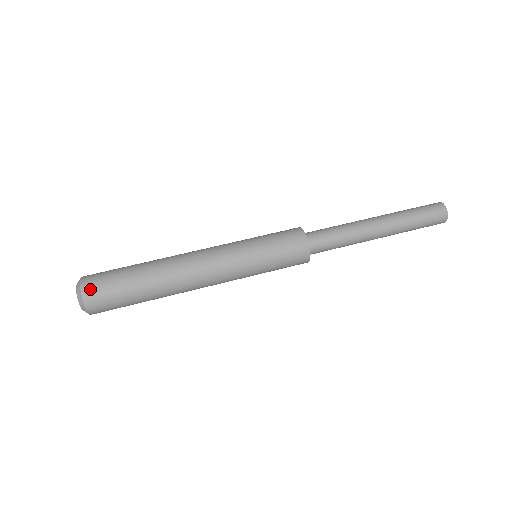
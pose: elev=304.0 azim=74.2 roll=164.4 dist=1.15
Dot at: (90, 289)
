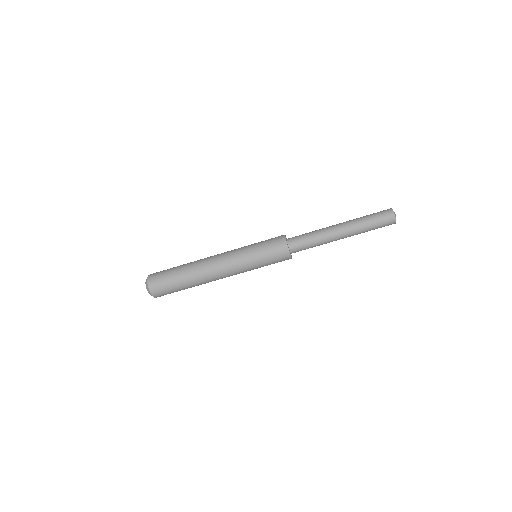
Dot at: occluded
